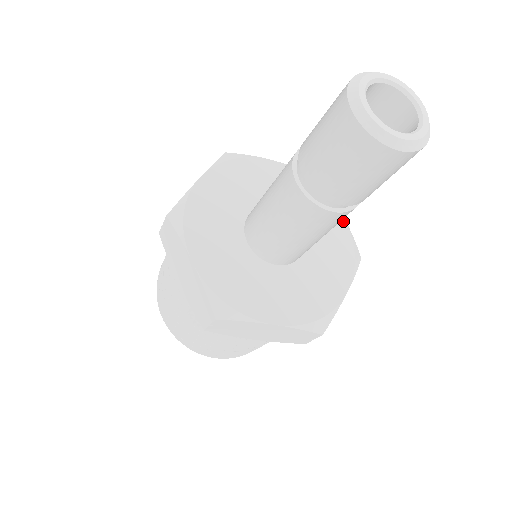
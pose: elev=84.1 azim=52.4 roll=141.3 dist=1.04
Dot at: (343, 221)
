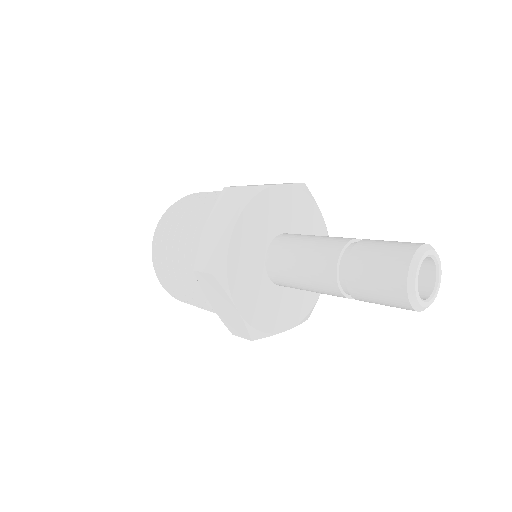
Dot at: (324, 224)
